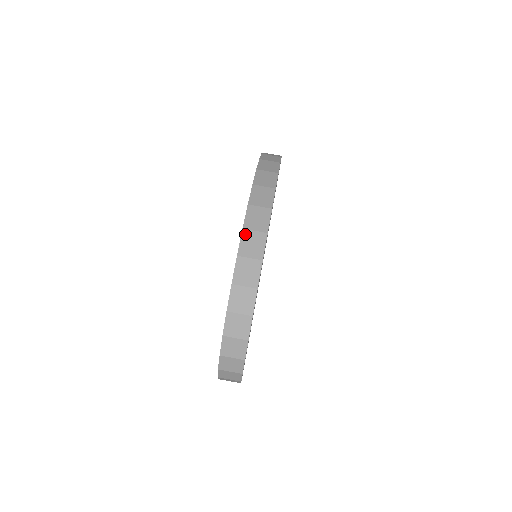
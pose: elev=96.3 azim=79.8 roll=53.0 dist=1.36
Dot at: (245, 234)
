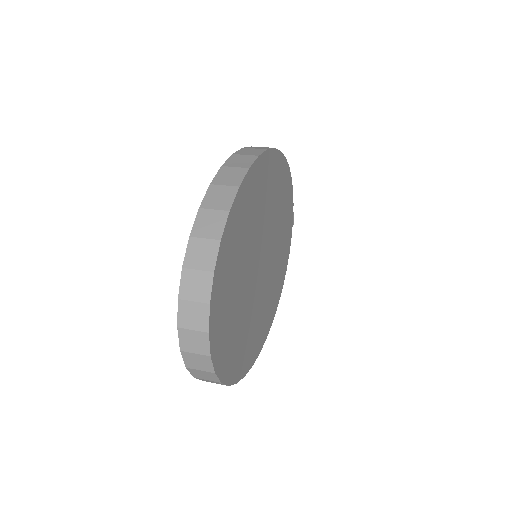
Dot at: (223, 169)
